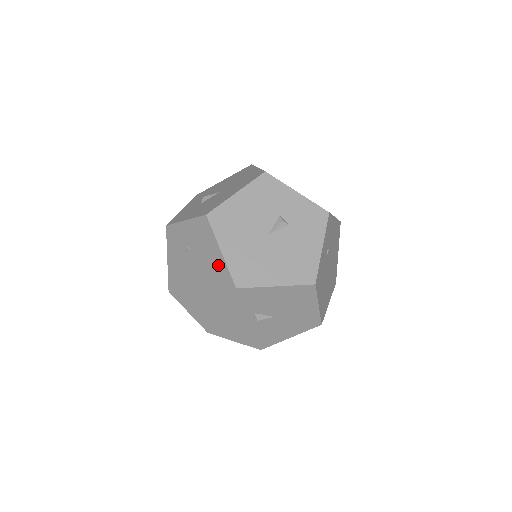
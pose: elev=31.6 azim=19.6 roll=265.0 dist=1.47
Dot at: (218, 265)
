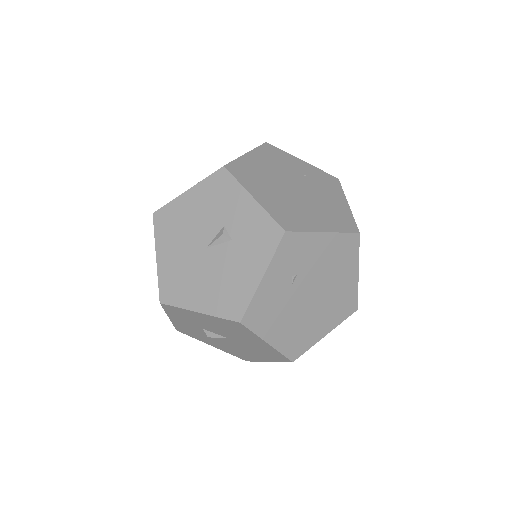
Dot at: occluded
